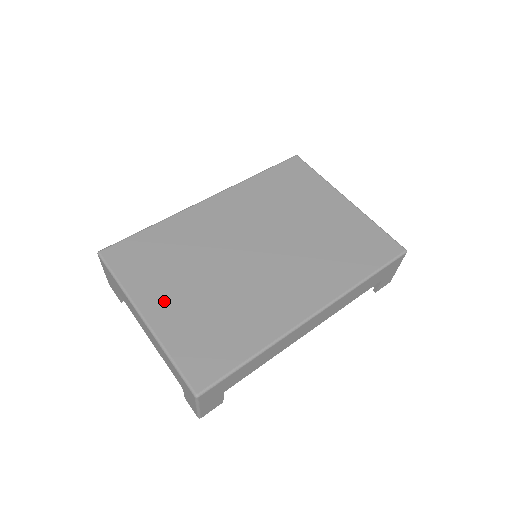
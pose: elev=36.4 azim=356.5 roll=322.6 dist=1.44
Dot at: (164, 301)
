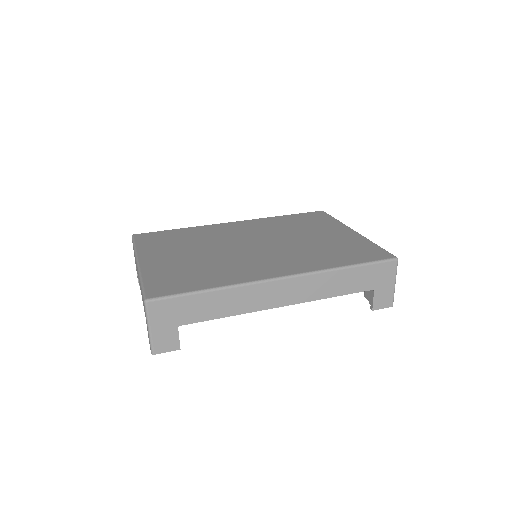
Dot at: (160, 257)
